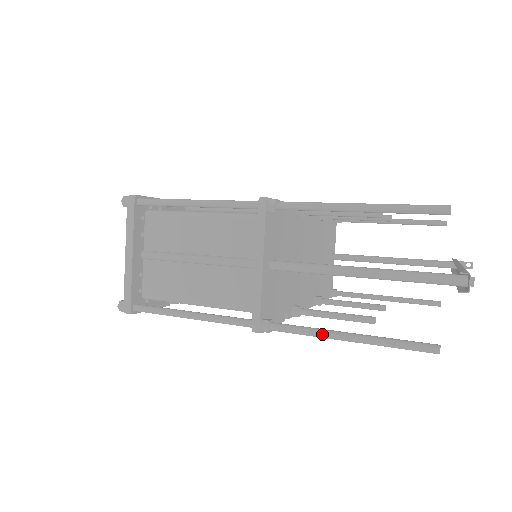
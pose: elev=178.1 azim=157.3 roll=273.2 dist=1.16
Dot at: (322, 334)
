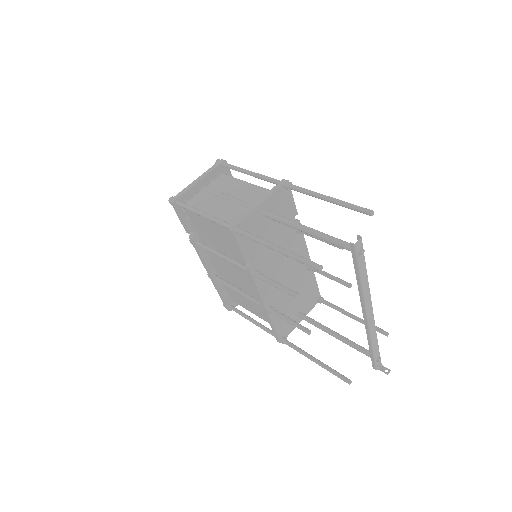
Dot at: (265, 241)
